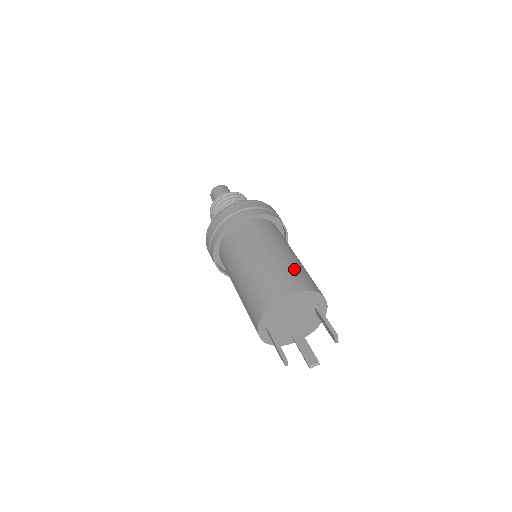
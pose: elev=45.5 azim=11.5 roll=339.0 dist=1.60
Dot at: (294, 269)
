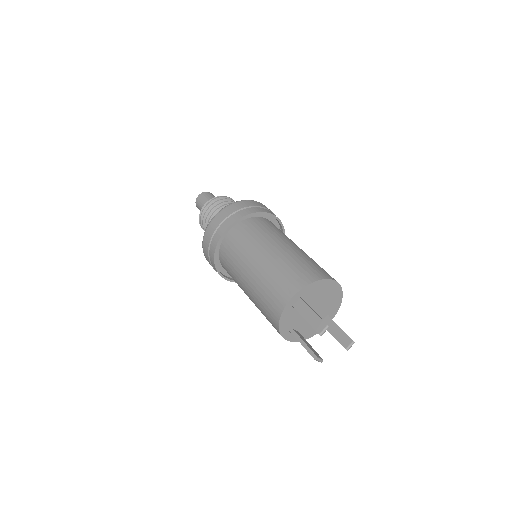
Dot at: occluded
